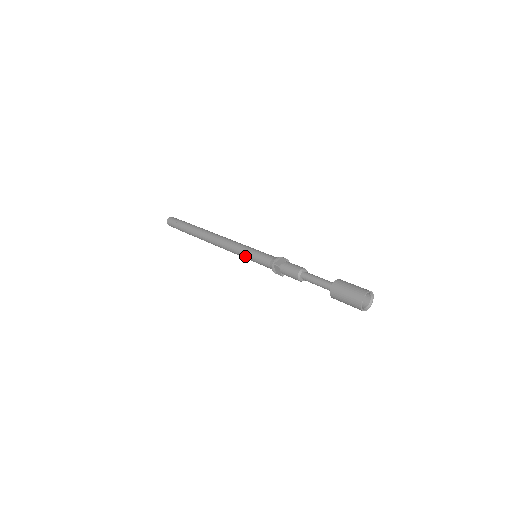
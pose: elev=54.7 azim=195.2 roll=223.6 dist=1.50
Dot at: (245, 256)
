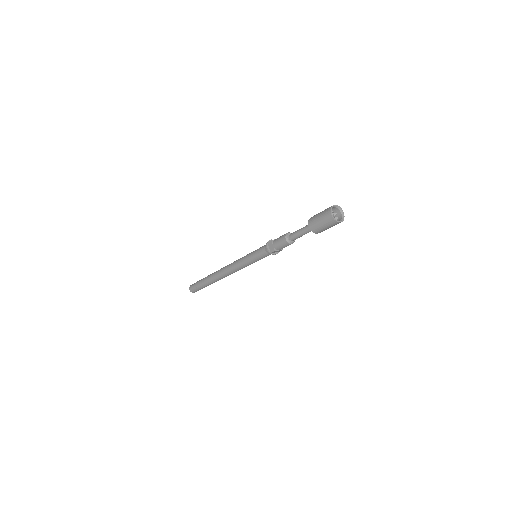
Dot at: (247, 258)
